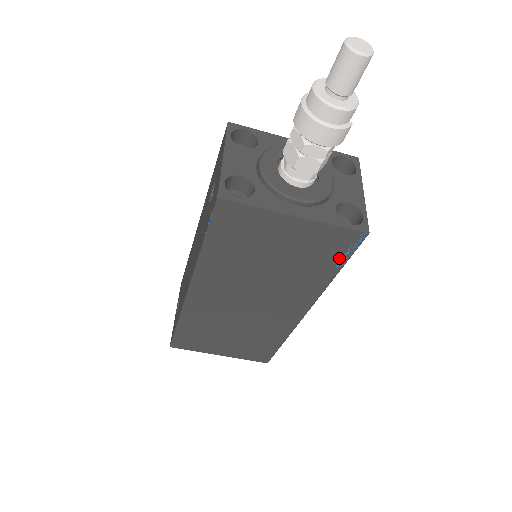
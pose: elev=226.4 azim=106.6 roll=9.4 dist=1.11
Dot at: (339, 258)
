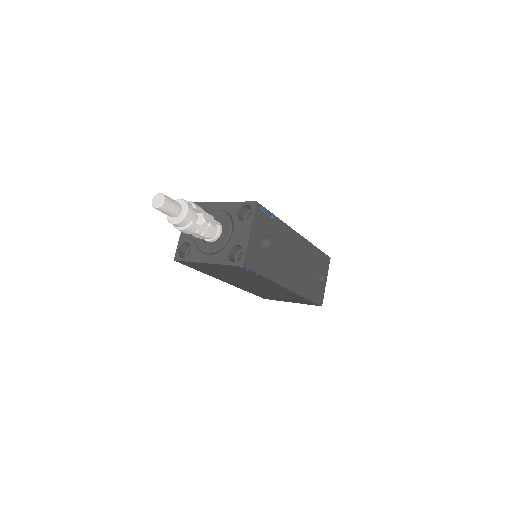
Dot at: (252, 273)
